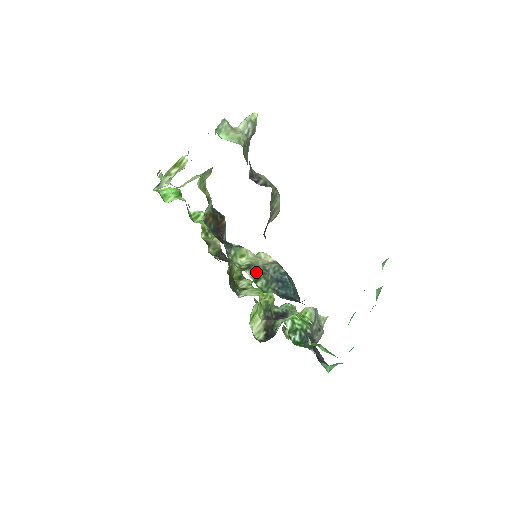
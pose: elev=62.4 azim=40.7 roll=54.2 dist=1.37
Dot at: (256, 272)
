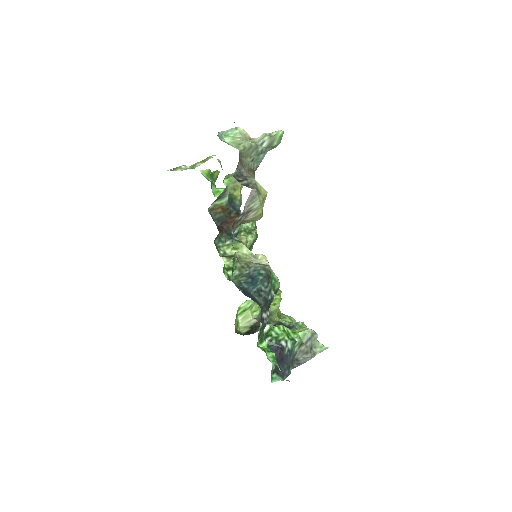
Dot at: occluded
